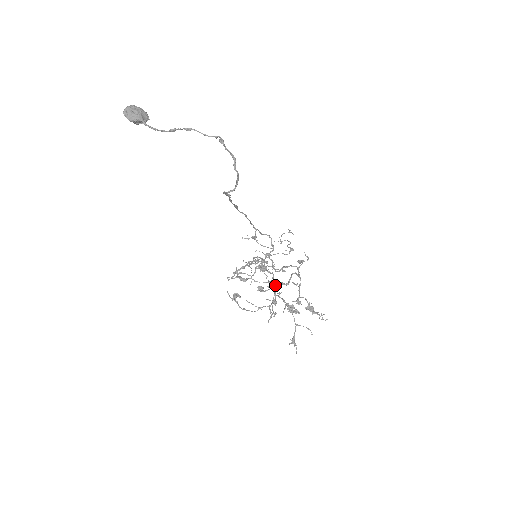
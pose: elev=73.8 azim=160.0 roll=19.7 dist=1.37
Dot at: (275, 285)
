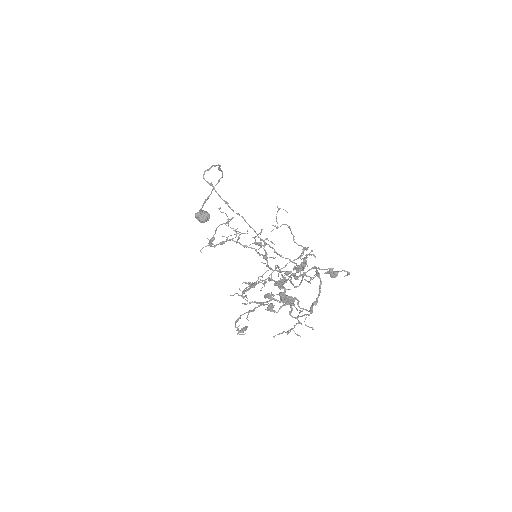
Dot at: (230, 220)
